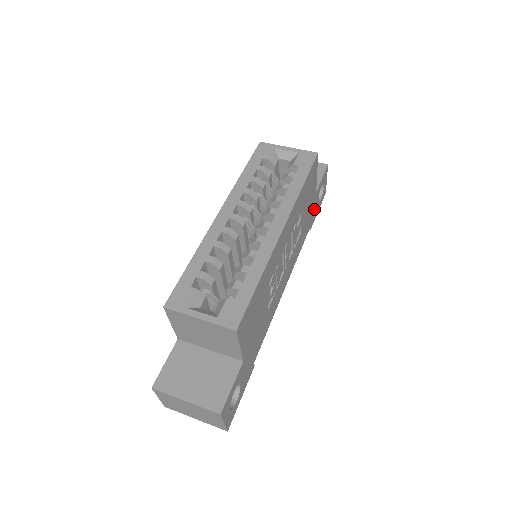
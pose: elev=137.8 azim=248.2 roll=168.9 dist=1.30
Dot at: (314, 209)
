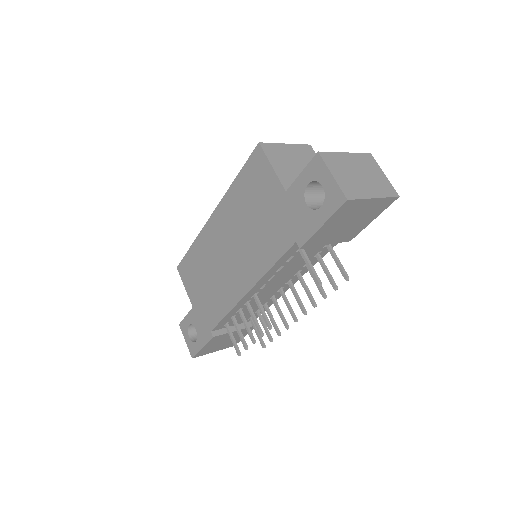
Dot at: occluded
